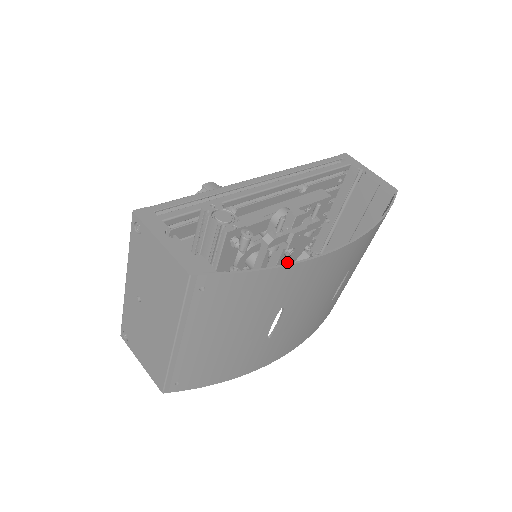
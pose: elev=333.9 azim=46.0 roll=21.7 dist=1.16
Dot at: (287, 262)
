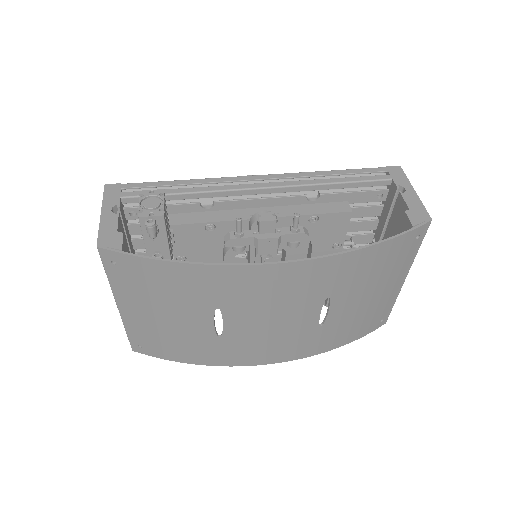
Dot at: occluded
